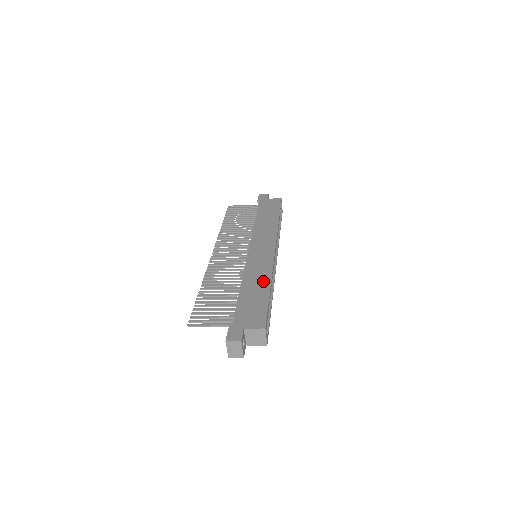
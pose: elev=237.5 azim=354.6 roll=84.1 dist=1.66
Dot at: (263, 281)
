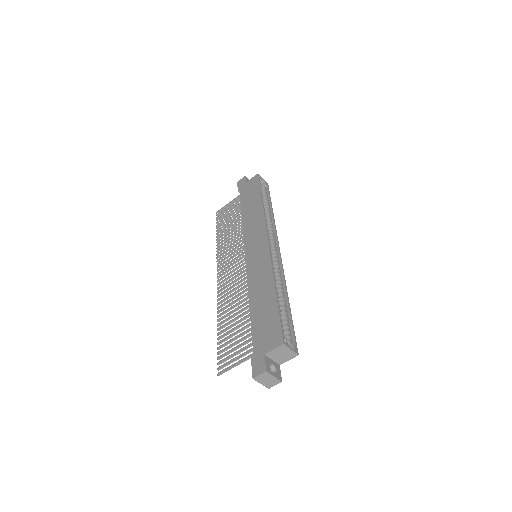
Dot at: (267, 286)
